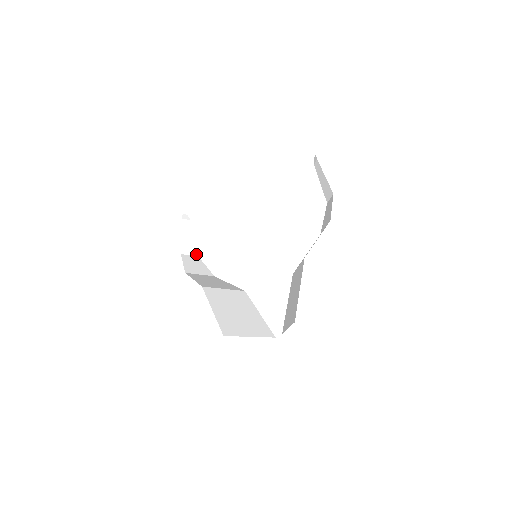
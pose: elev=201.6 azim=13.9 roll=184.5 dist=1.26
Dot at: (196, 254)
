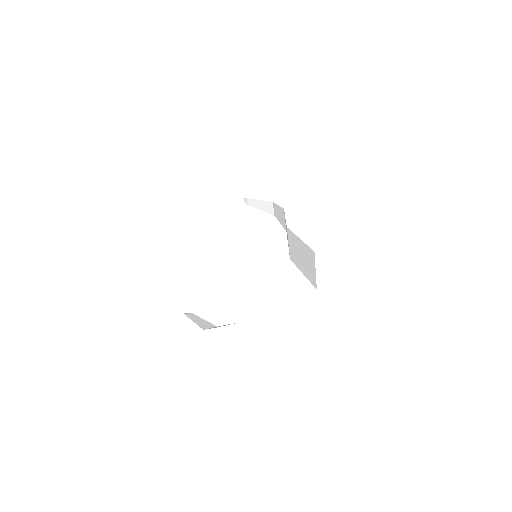
Dot at: (214, 326)
